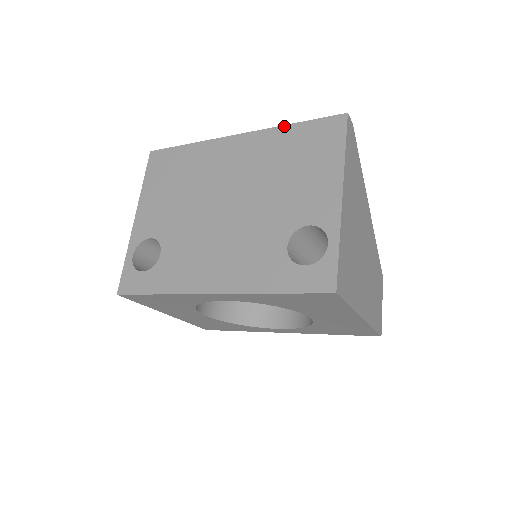
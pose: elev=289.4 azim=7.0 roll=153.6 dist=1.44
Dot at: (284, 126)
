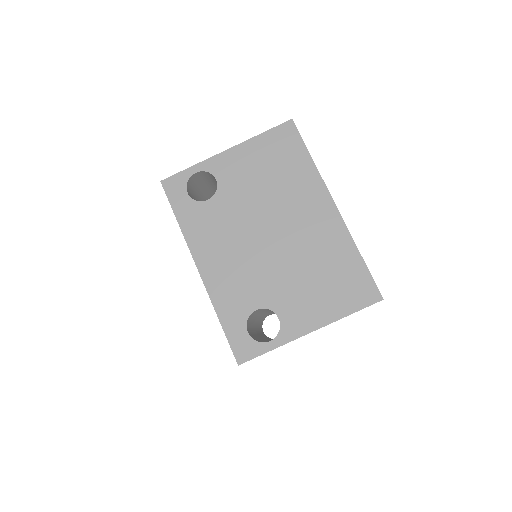
Dot at: (356, 247)
